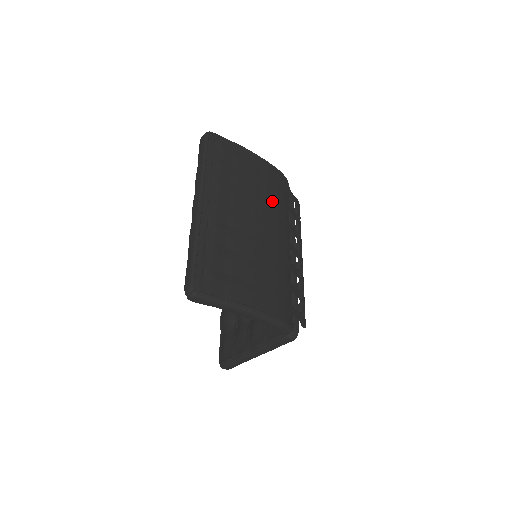
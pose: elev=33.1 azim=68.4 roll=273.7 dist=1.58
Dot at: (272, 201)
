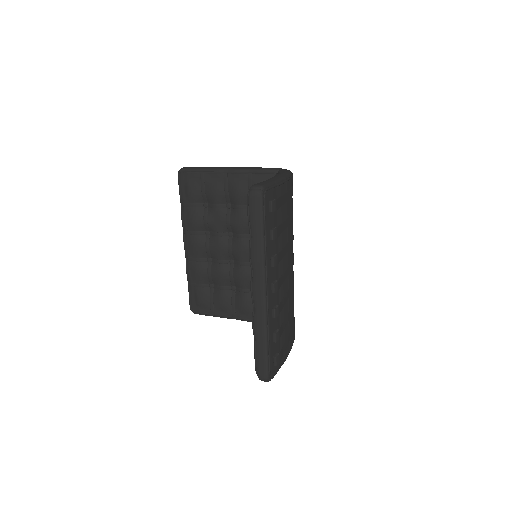
Dot at: (292, 226)
